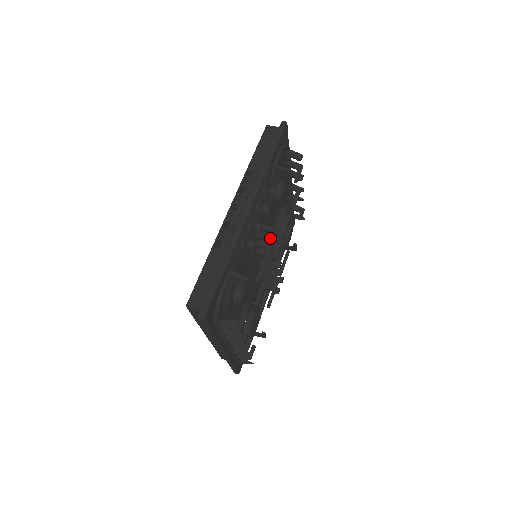
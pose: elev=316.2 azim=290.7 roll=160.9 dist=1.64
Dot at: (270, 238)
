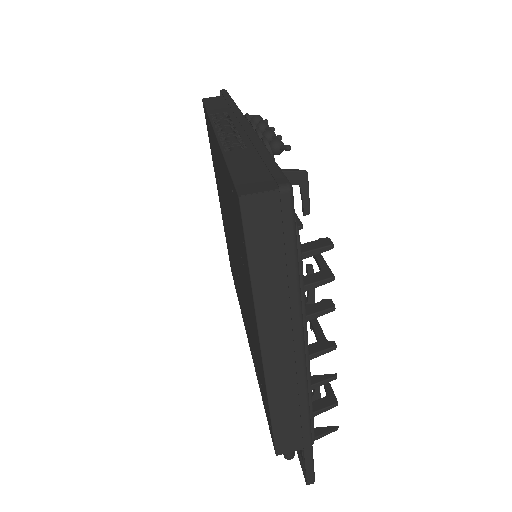
Dot at: occluded
